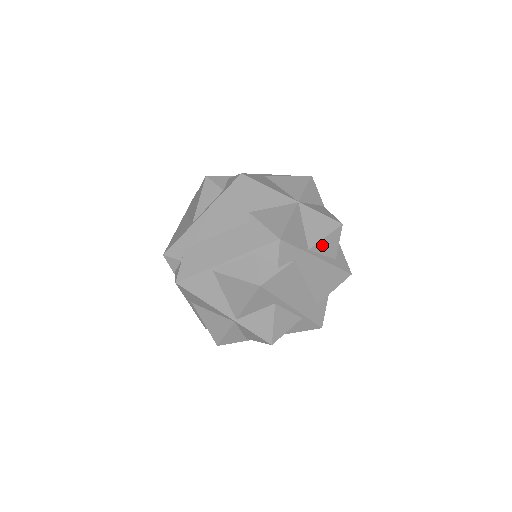
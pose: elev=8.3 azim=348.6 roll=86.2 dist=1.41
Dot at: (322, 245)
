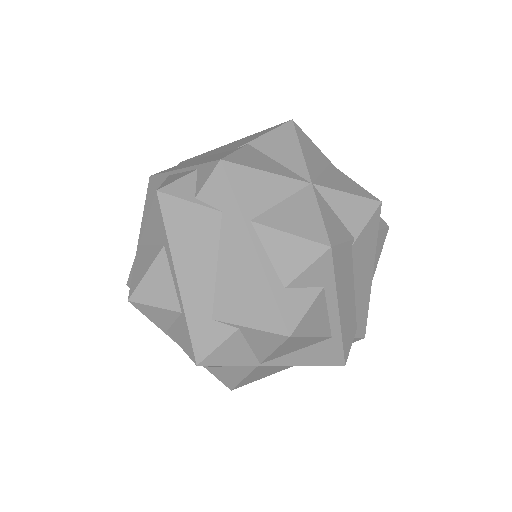
Dot at: (276, 239)
